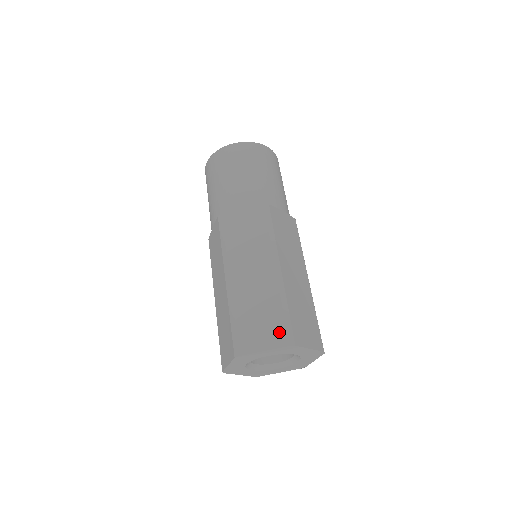
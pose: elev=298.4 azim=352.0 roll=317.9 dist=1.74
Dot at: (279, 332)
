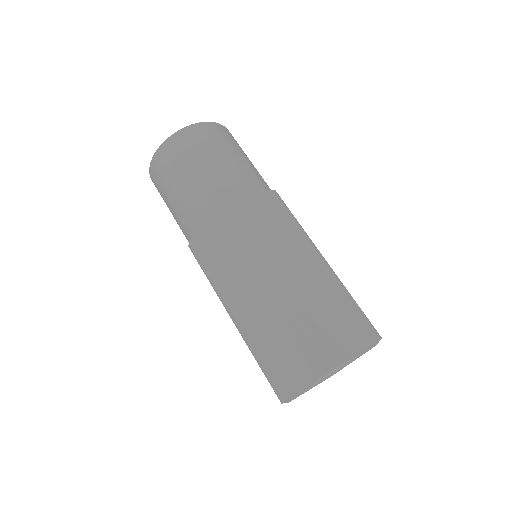
Dot at: (362, 327)
